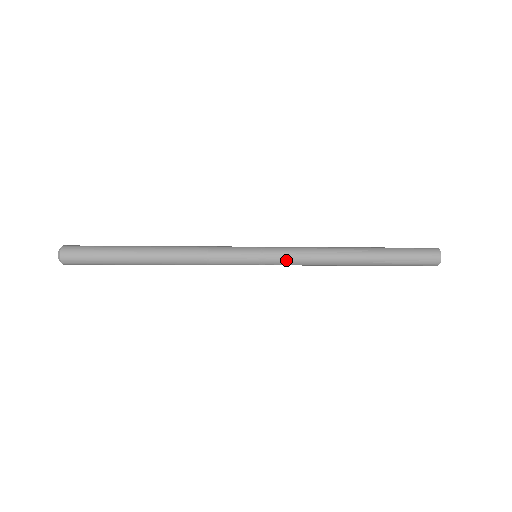
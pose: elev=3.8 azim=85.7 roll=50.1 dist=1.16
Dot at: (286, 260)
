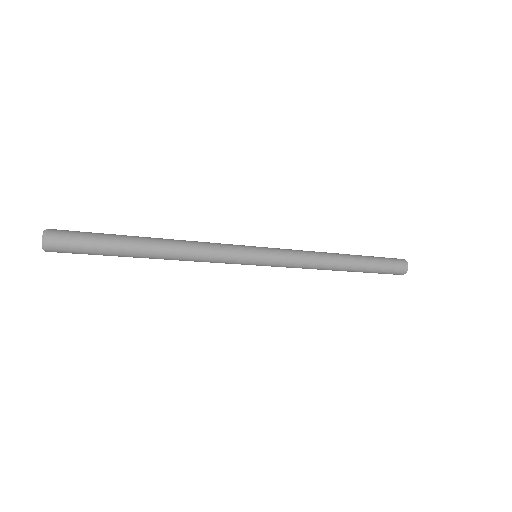
Dot at: (286, 261)
